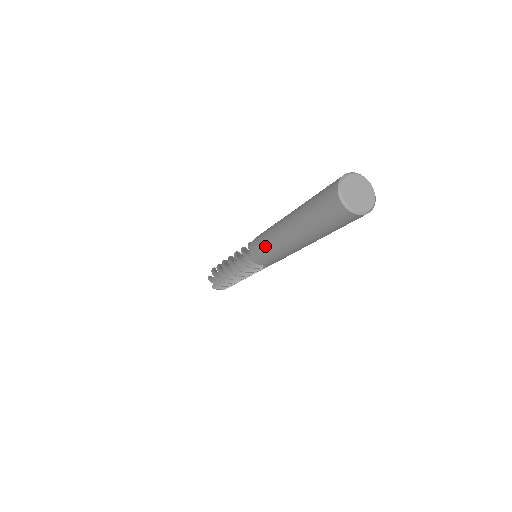
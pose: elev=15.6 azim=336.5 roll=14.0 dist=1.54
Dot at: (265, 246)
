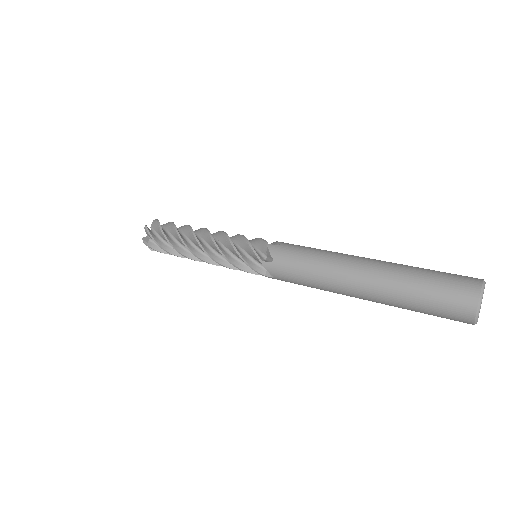
Dot at: (308, 266)
